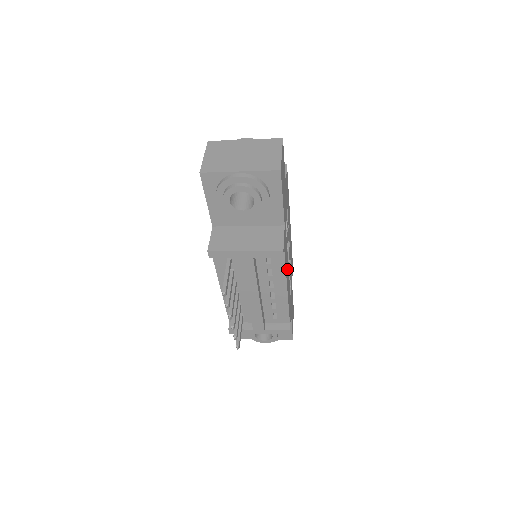
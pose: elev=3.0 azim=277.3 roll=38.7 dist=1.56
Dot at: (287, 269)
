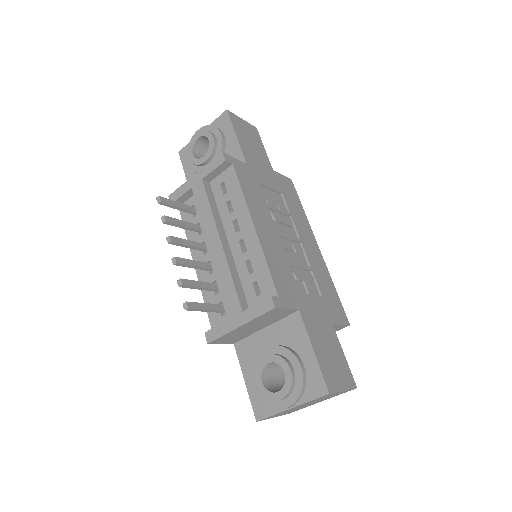
Dot at: (263, 219)
